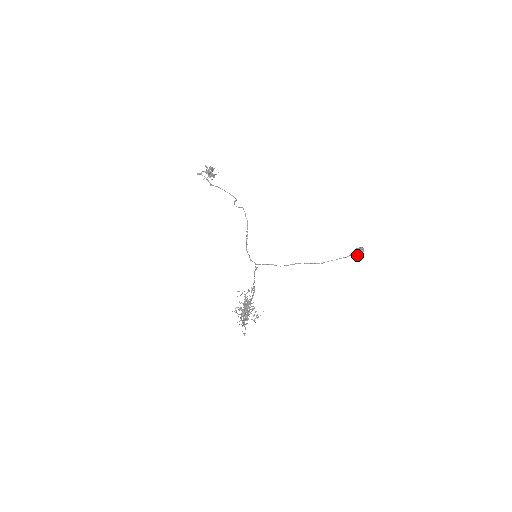
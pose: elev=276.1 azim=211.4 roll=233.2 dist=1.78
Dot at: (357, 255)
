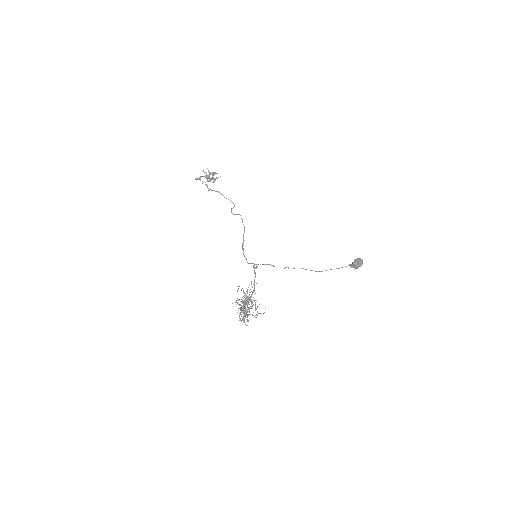
Dot at: (357, 264)
